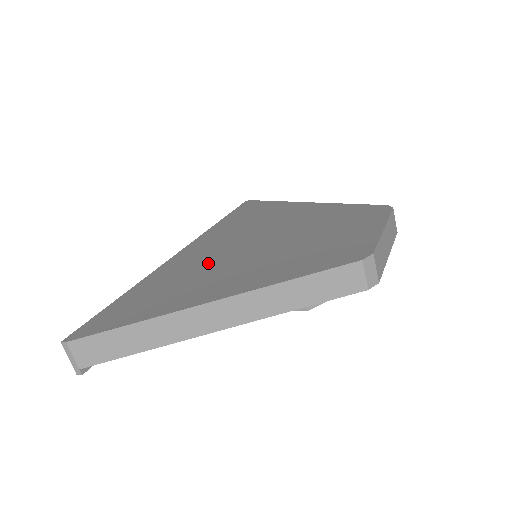
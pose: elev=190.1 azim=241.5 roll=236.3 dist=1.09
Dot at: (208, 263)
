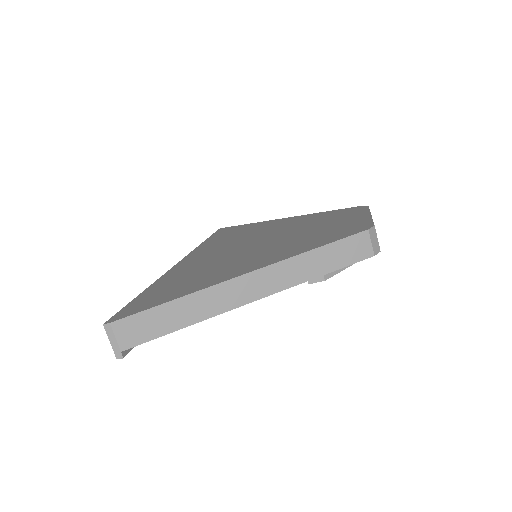
Dot at: (219, 260)
